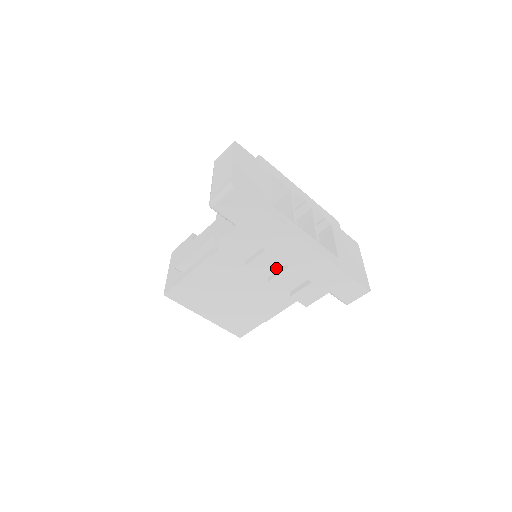
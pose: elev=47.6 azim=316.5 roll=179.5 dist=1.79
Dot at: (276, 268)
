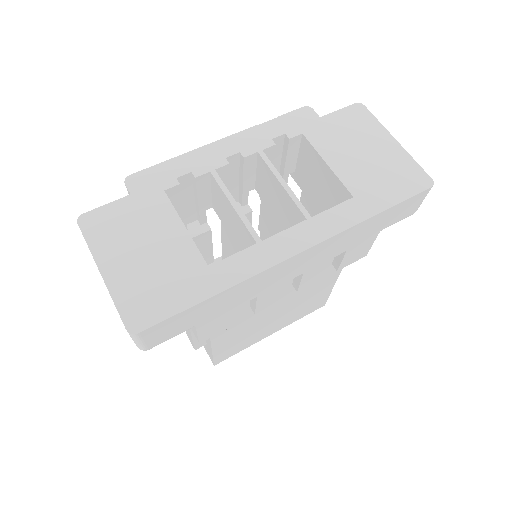
Dot at: occluded
